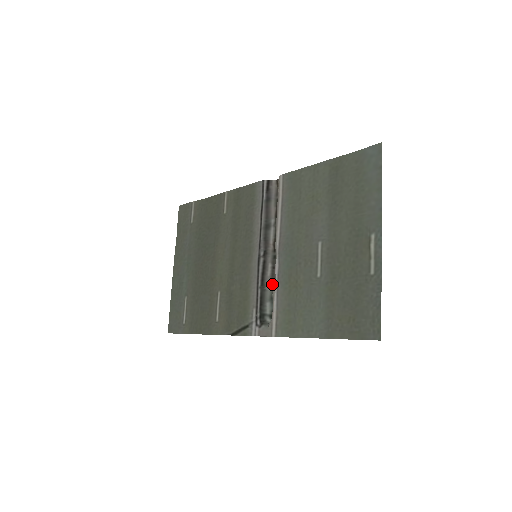
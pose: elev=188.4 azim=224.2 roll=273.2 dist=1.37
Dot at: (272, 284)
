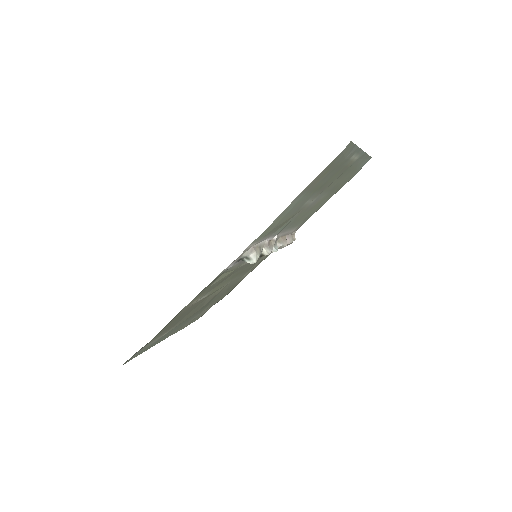
Dot at: (264, 254)
